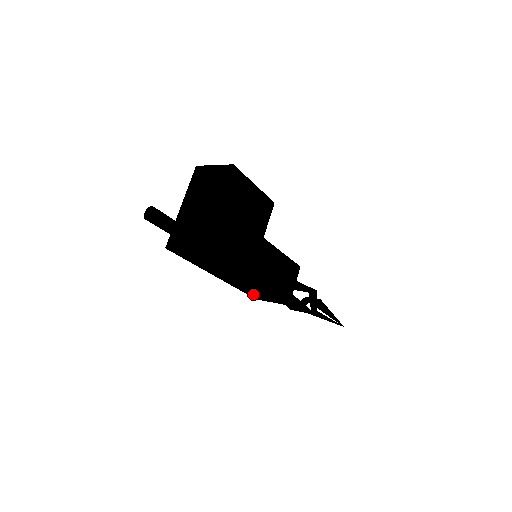
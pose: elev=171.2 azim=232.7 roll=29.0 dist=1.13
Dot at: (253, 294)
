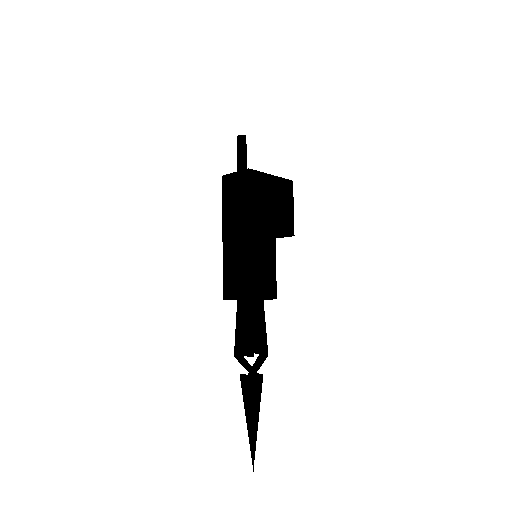
Dot at: (230, 280)
